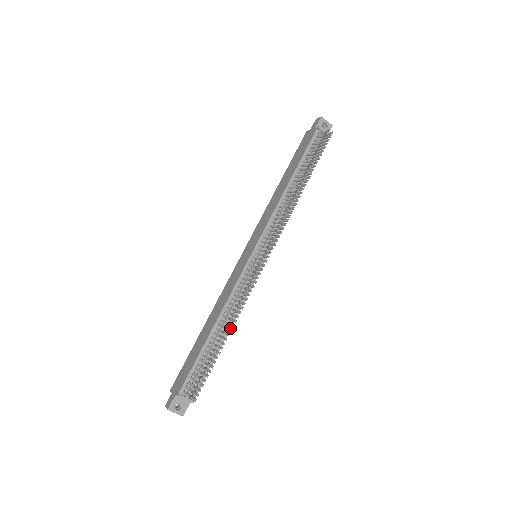
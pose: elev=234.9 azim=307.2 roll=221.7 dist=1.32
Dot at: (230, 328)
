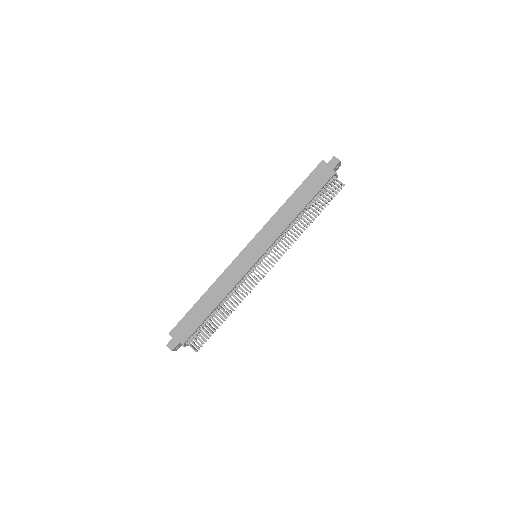
Dot at: occluded
